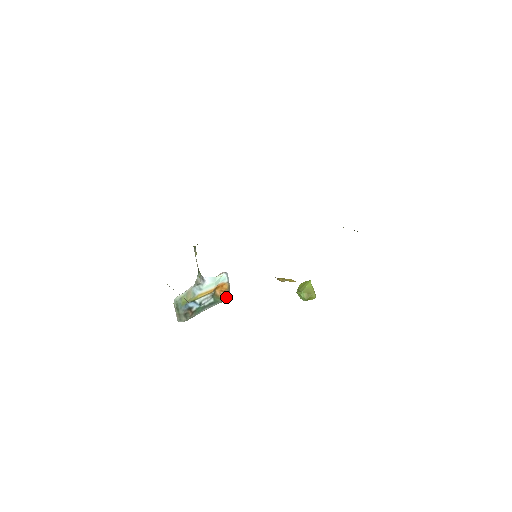
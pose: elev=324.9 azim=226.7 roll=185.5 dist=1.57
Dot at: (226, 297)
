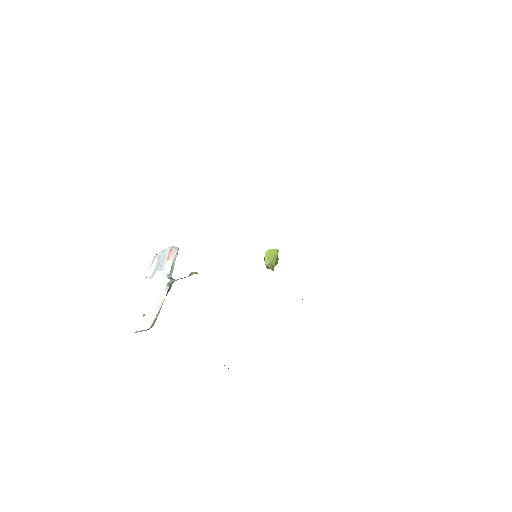
Dot at: occluded
